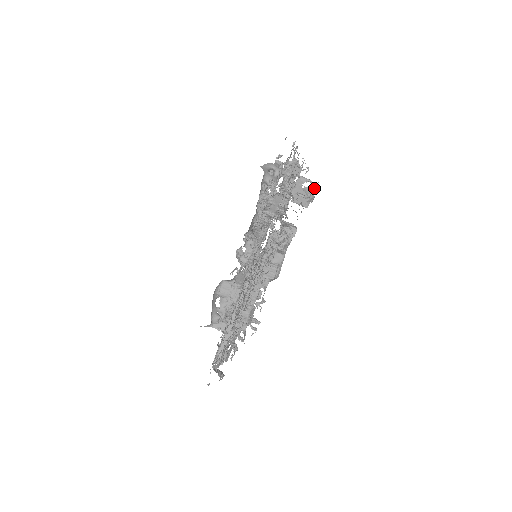
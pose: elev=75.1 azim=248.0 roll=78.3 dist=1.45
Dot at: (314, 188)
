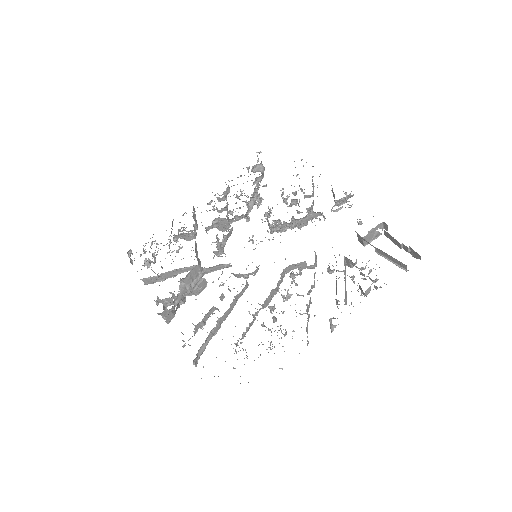
Dot at: (380, 234)
